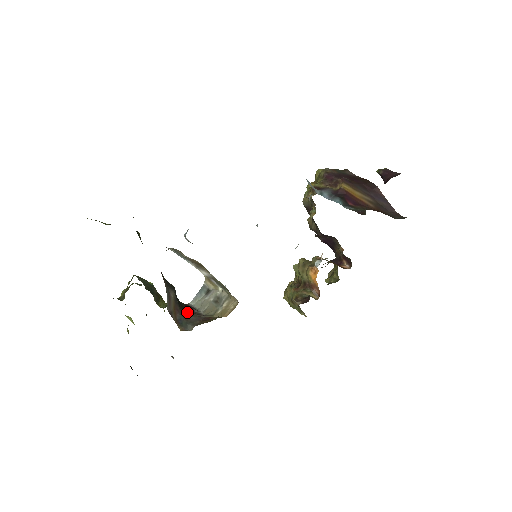
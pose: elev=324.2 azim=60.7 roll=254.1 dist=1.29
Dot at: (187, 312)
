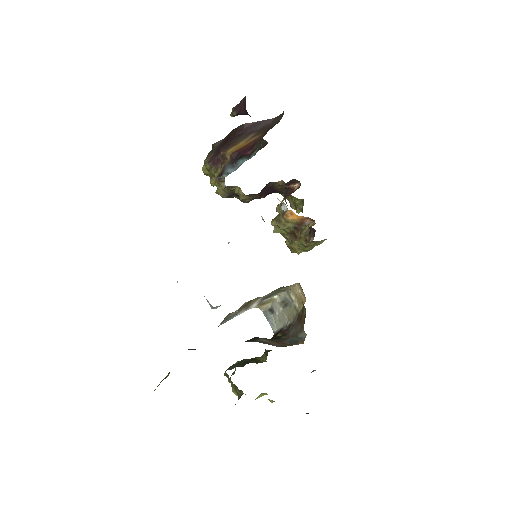
Dot at: (284, 335)
